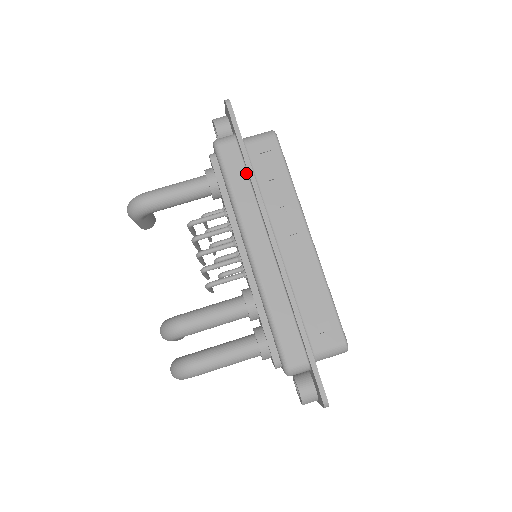
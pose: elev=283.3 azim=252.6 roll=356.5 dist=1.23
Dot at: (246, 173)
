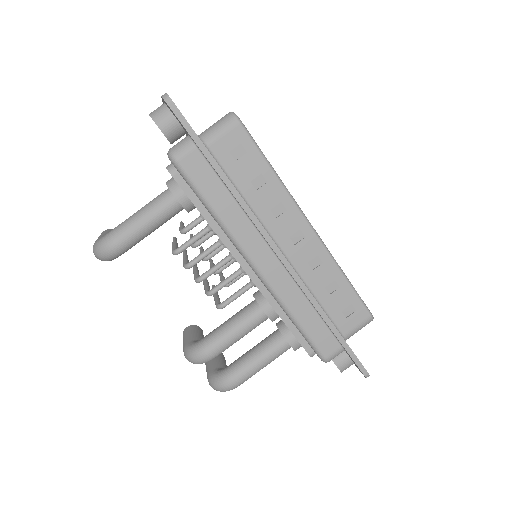
Dot at: (223, 185)
